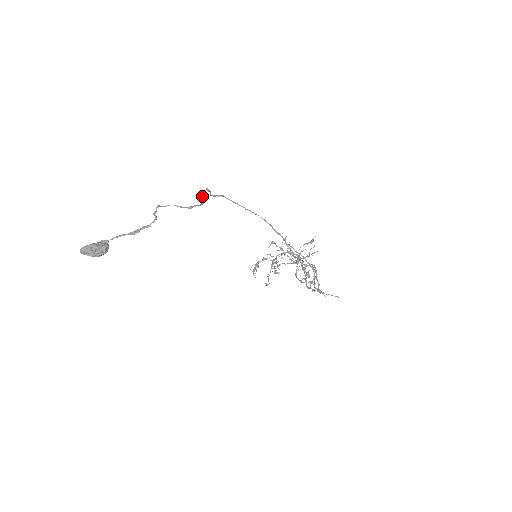
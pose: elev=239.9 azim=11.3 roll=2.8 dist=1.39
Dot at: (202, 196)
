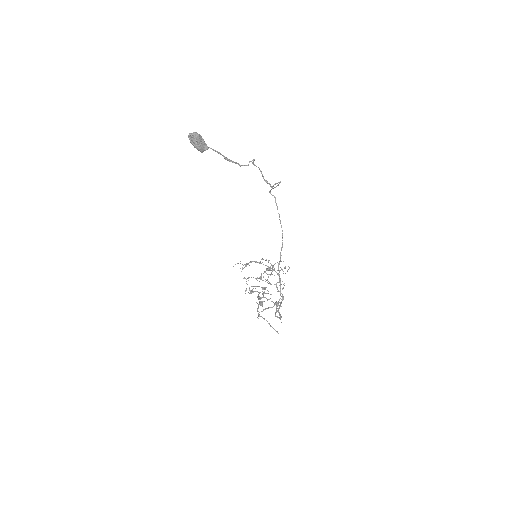
Dot at: (276, 183)
